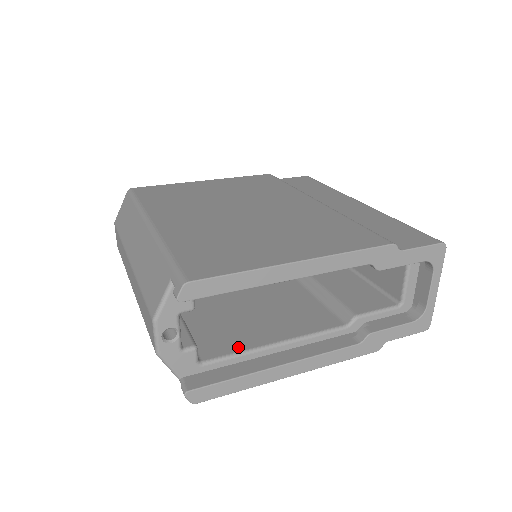
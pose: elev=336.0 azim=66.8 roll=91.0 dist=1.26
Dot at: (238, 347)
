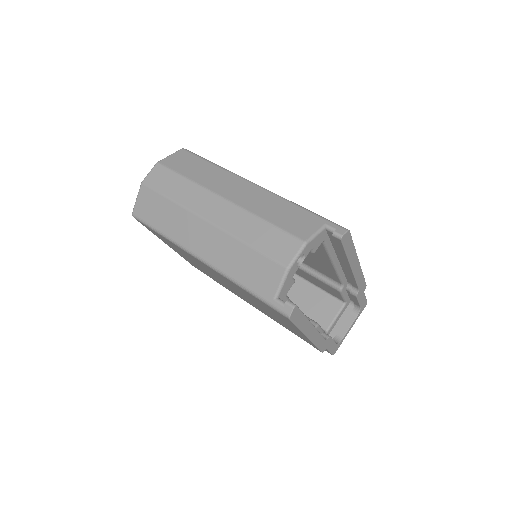
Dot at: occluded
